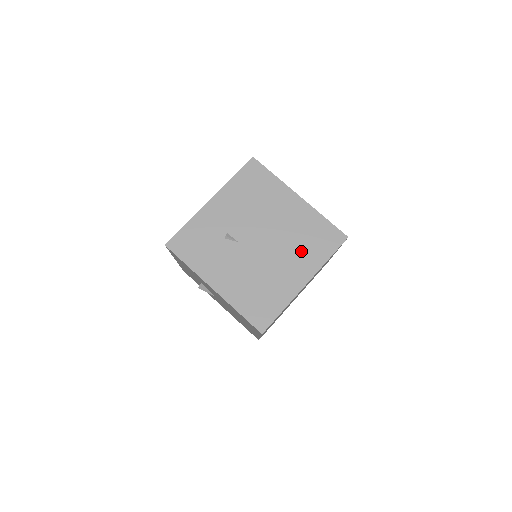
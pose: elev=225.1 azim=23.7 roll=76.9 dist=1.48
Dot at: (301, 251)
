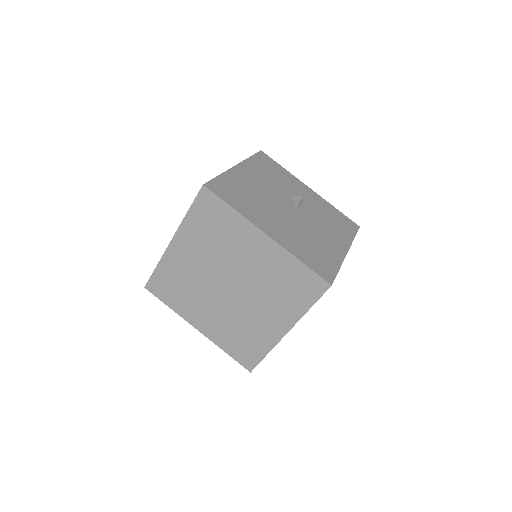
Dot at: occluded
